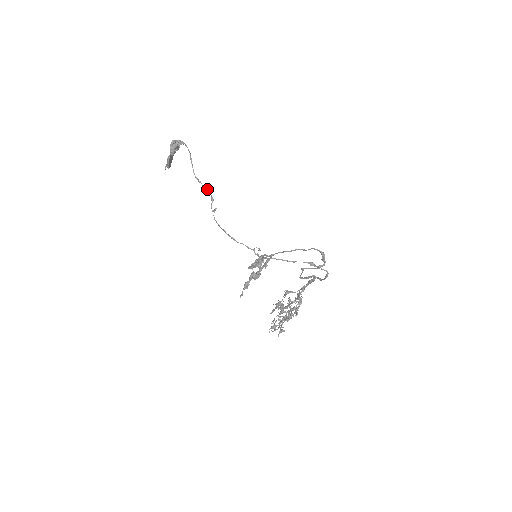
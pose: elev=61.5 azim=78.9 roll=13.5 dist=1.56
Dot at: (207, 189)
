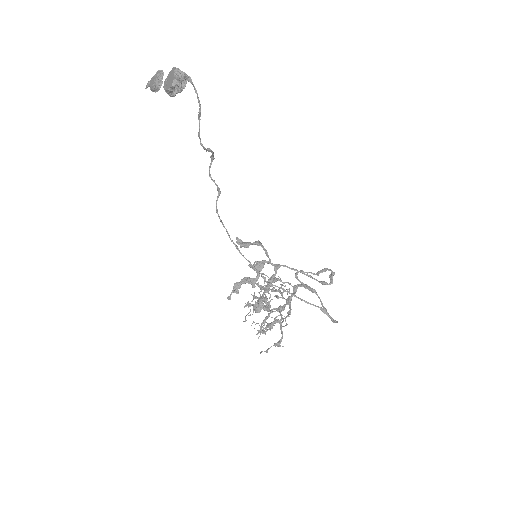
Dot at: (211, 151)
